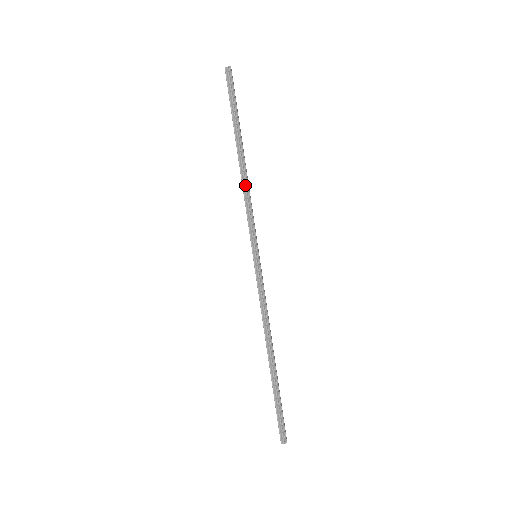
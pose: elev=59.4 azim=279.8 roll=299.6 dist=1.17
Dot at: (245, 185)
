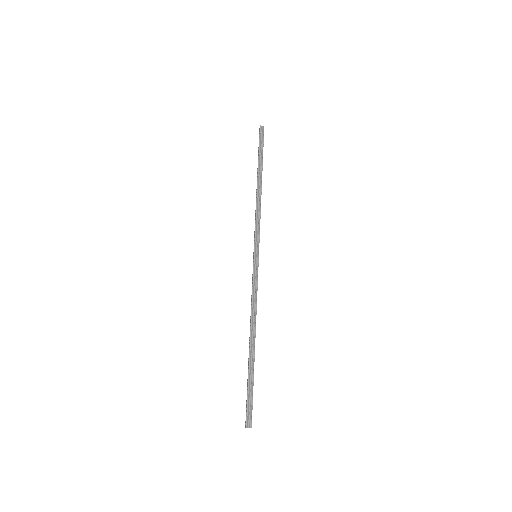
Dot at: (258, 202)
